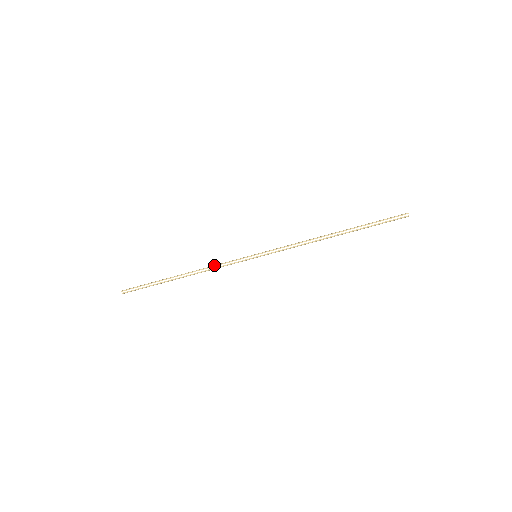
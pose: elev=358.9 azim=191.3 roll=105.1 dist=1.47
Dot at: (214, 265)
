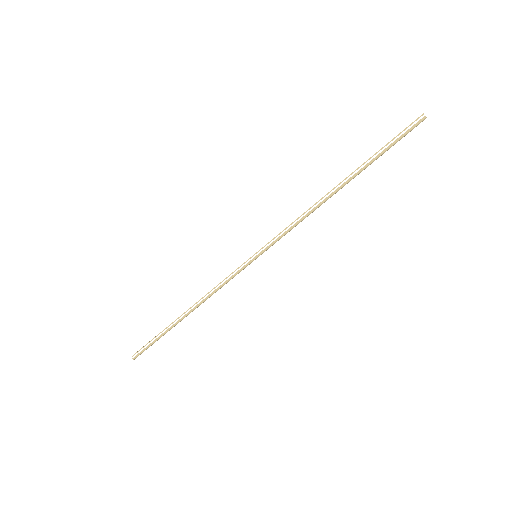
Dot at: (214, 287)
